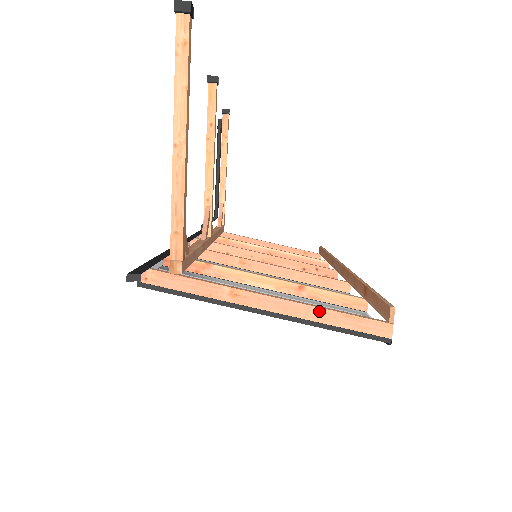
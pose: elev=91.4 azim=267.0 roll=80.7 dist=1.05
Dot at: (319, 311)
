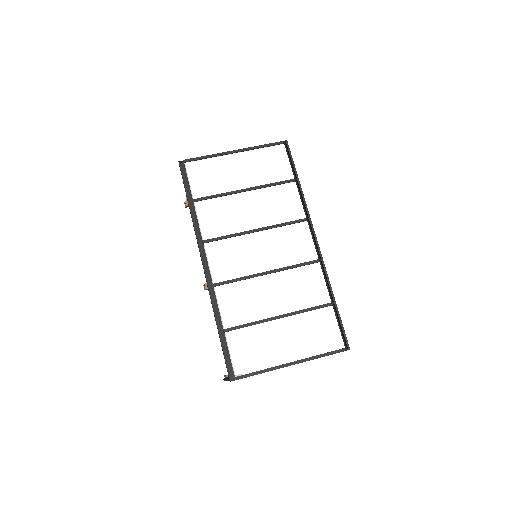
Dot at: occluded
